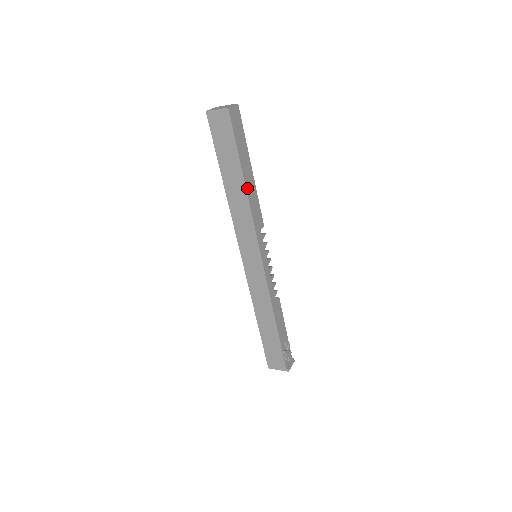
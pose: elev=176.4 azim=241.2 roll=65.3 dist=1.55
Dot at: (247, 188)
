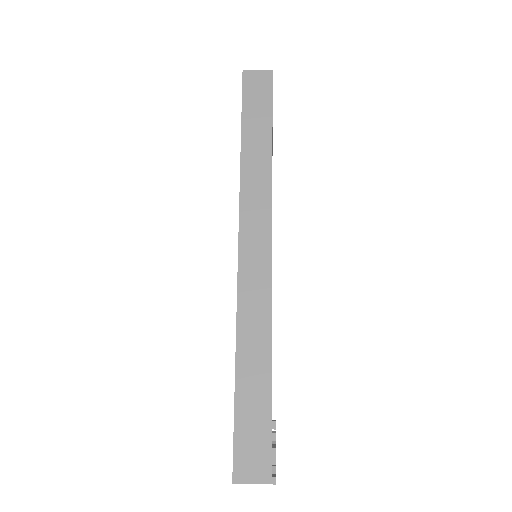
Dot at: occluded
